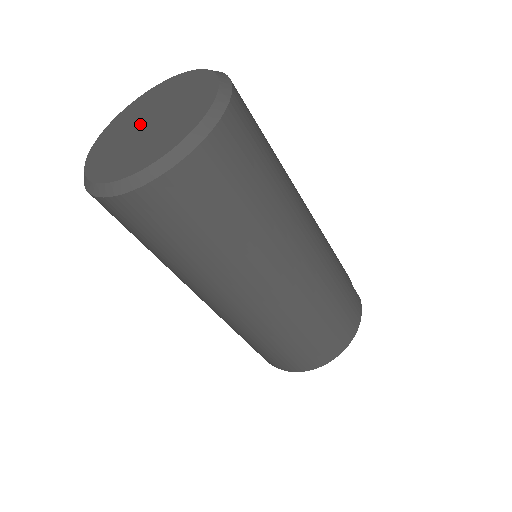
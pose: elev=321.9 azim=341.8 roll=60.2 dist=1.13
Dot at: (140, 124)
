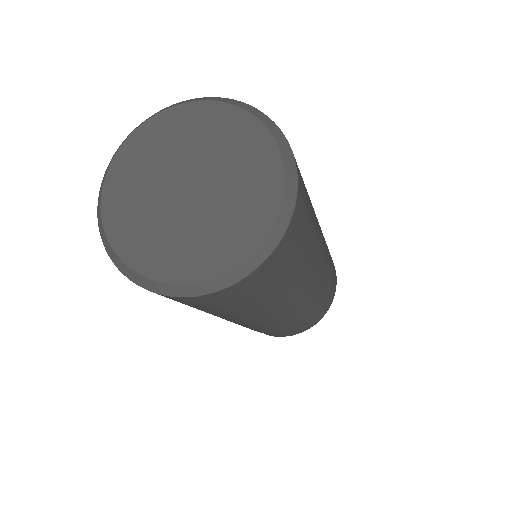
Dot at: (172, 192)
